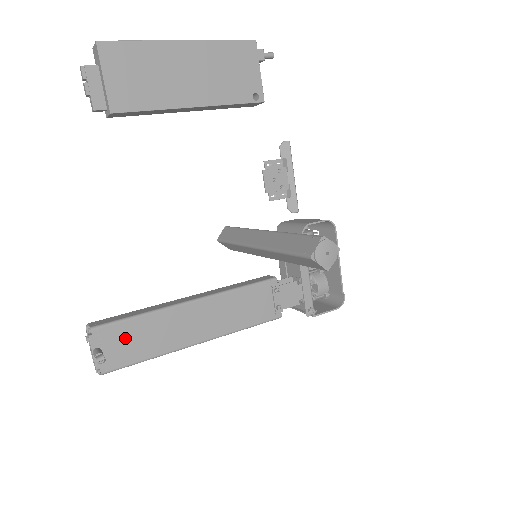
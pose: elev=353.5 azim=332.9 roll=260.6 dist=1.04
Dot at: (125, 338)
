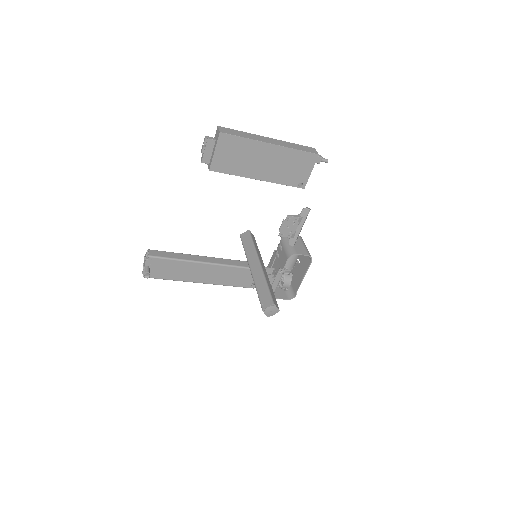
Dot at: (164, 267)
